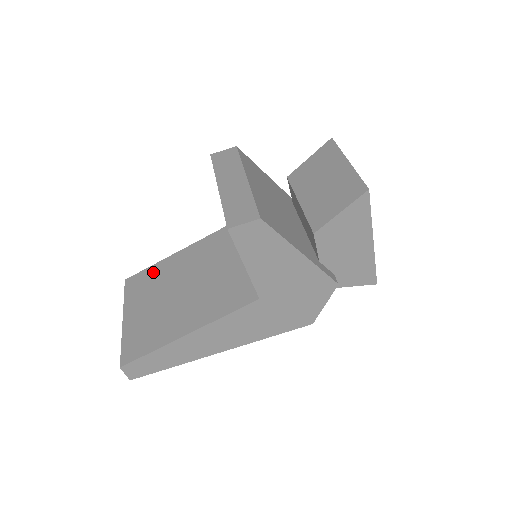
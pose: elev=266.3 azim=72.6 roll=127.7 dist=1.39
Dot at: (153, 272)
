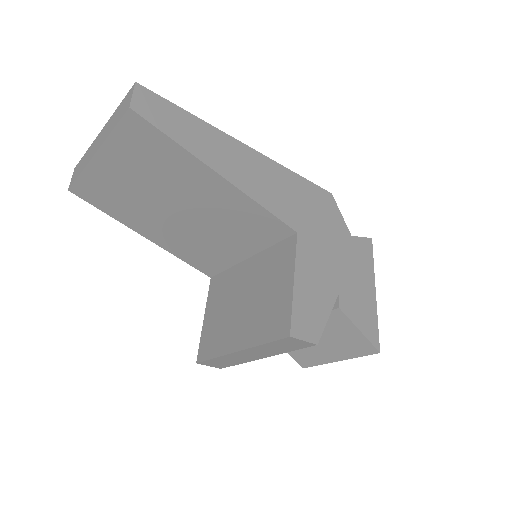
Dot at: (170, 155)
